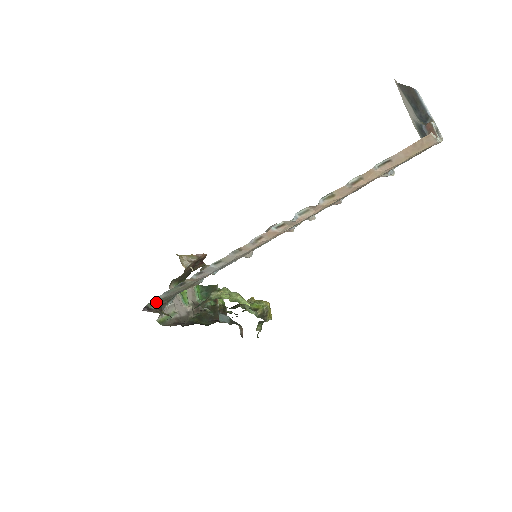
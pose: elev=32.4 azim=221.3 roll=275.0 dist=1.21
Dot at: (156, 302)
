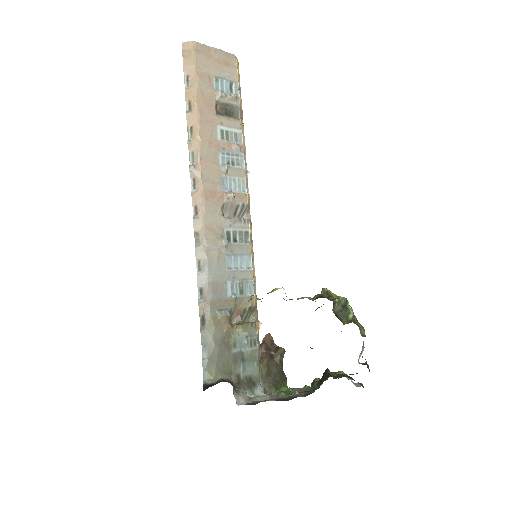
Dot at: (210, 373)
